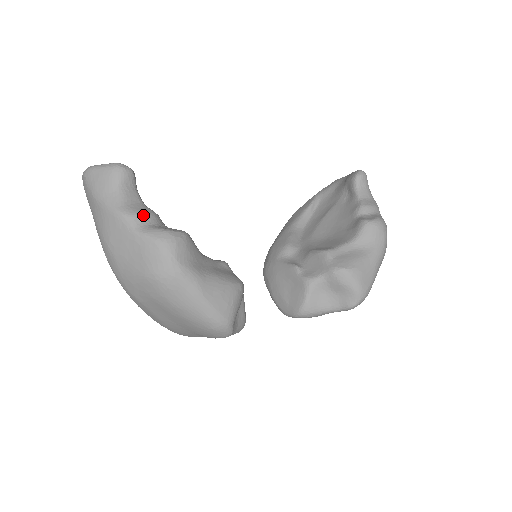
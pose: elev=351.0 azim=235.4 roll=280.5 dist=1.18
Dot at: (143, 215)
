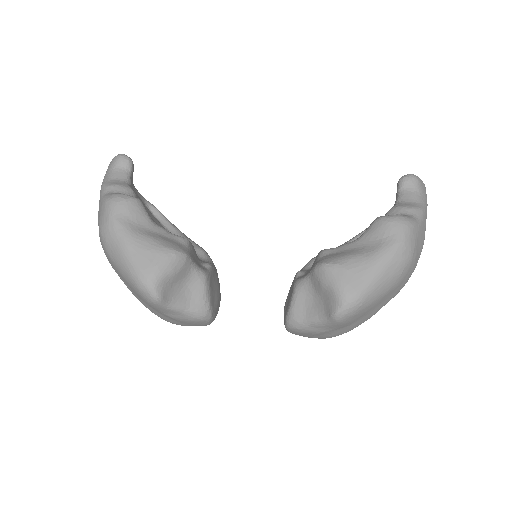
Dot at: (114, 186)
